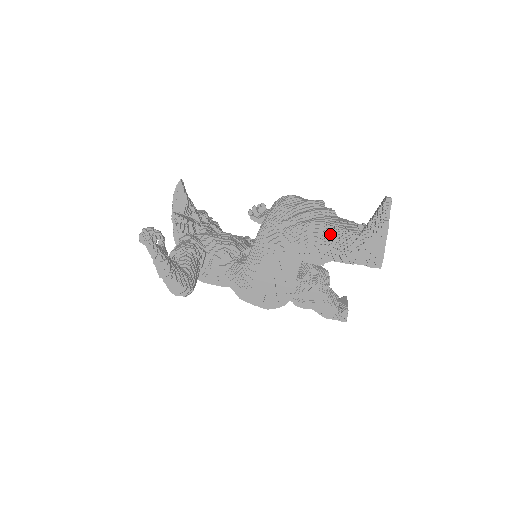
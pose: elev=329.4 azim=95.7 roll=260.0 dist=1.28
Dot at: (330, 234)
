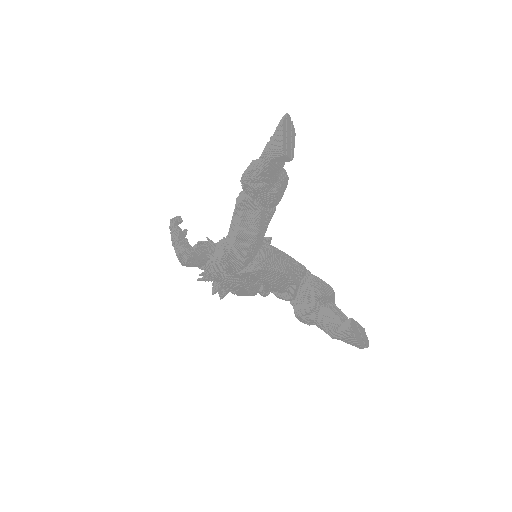
Dot at: occluded
